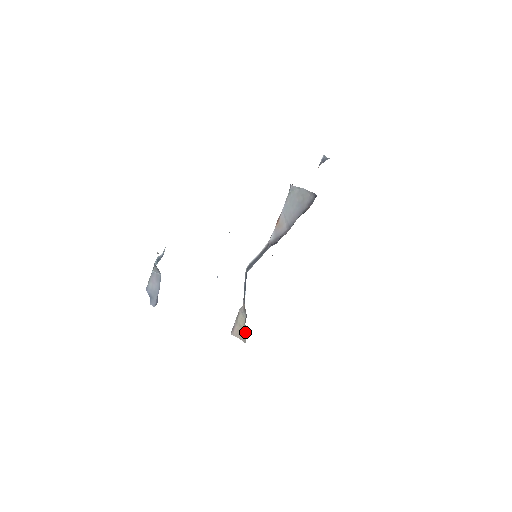
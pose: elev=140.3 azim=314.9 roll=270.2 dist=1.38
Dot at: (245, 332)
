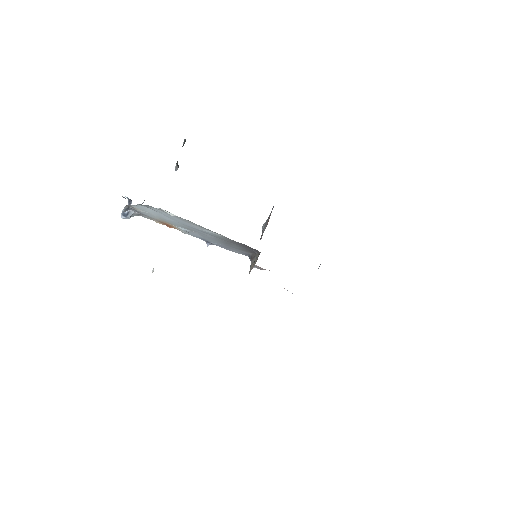
Dot at: (258, 256)
